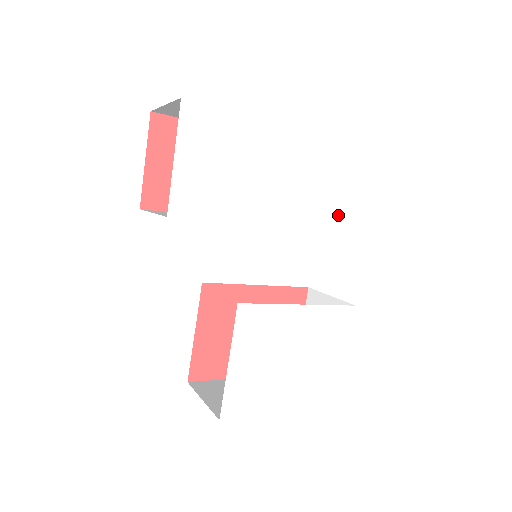
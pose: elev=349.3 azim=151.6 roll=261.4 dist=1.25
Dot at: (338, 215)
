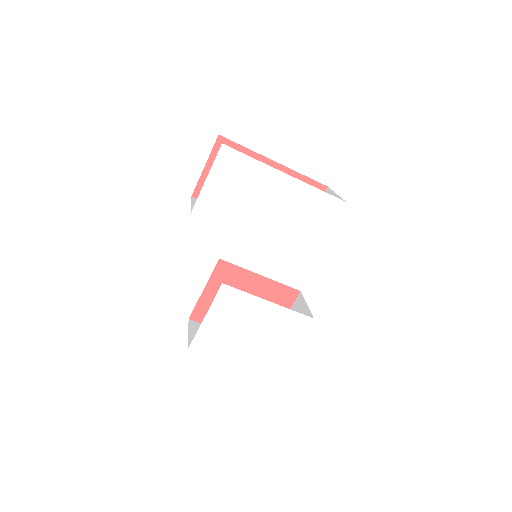
Dot at: (319, 251)
